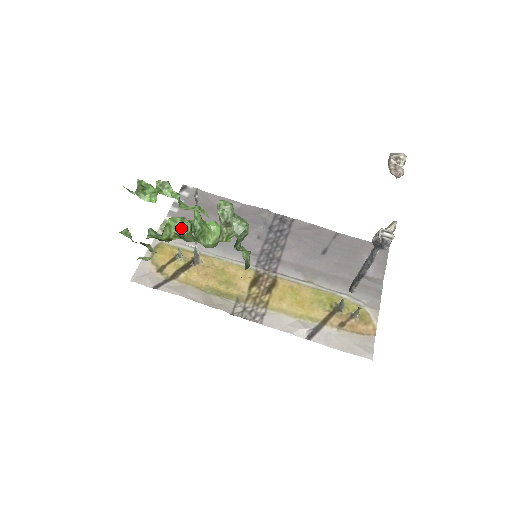
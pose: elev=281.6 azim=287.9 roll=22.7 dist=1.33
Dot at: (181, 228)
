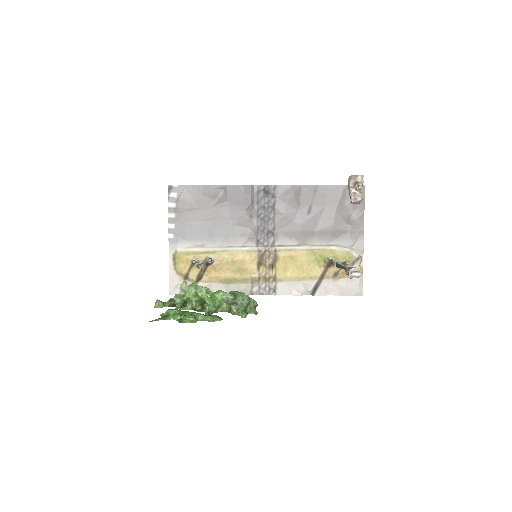
Dot at: (198, 295)
